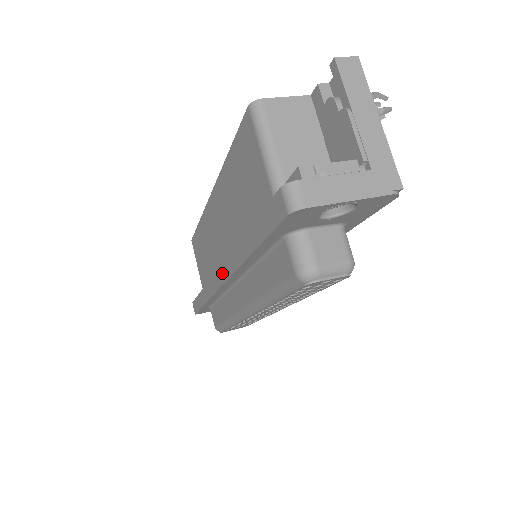
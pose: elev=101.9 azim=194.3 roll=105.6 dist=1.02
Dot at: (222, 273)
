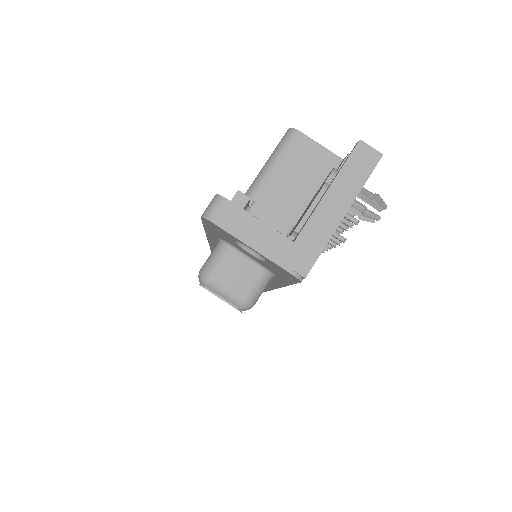
Dot at: occluded
